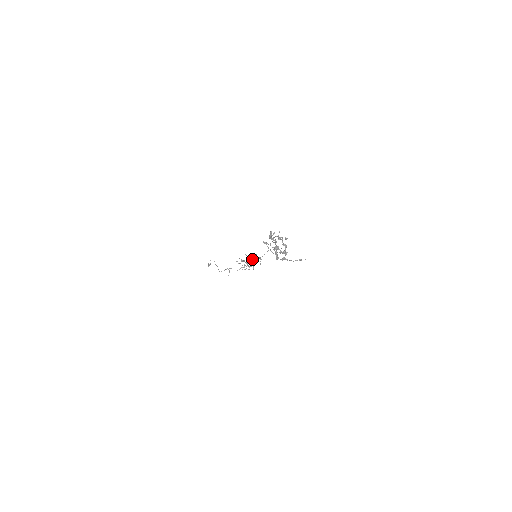
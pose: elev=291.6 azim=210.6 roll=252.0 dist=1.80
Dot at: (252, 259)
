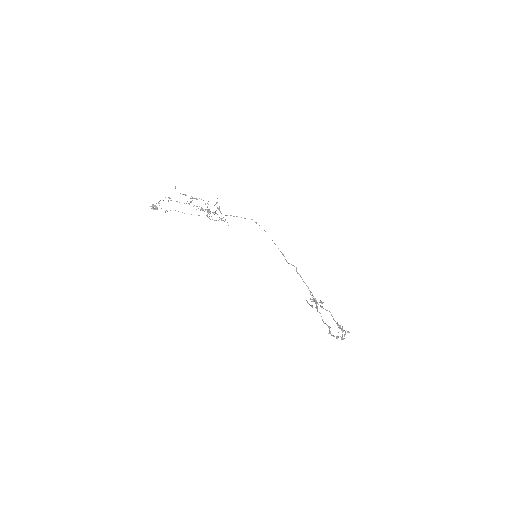
Dot at: (216, 213)
